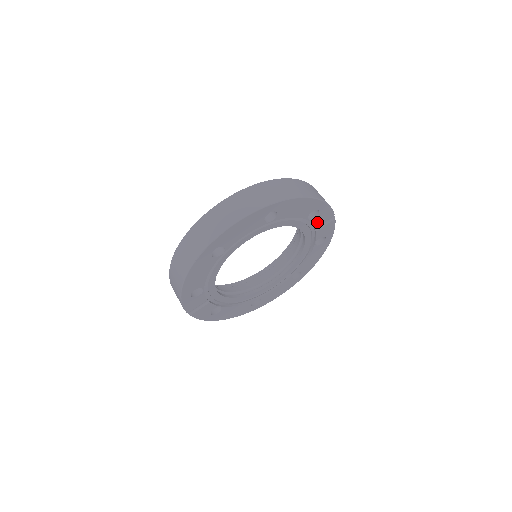
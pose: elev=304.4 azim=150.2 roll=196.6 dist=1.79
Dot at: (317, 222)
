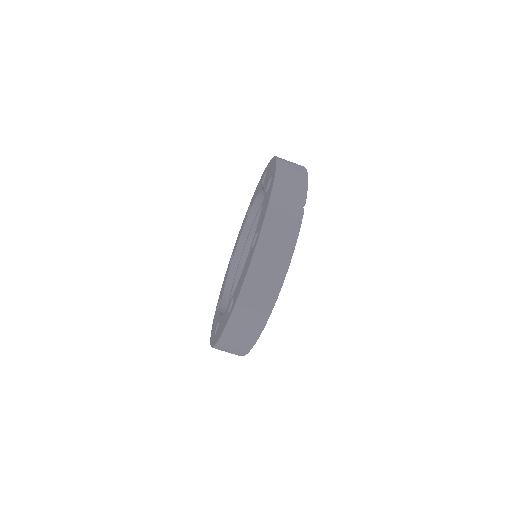
Dot at: occluded
